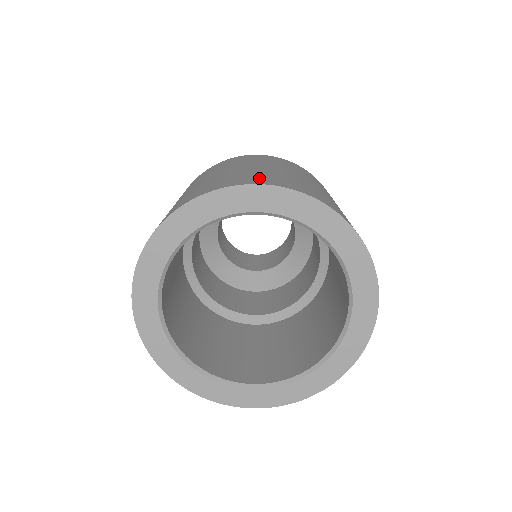
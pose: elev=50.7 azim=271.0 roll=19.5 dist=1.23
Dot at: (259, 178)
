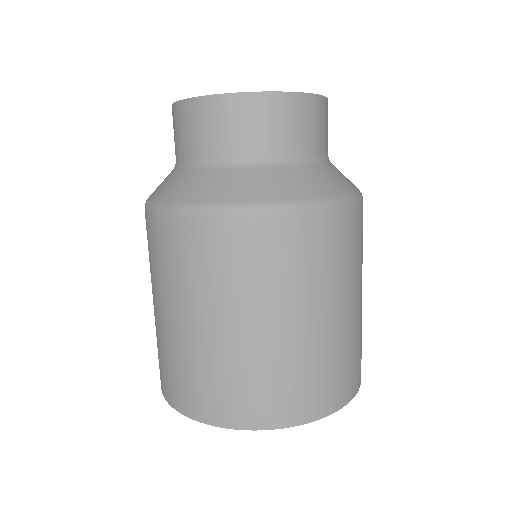
Dot at: (248, 404)
